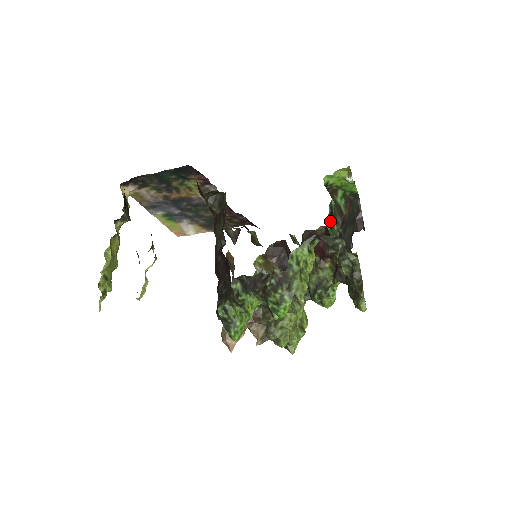
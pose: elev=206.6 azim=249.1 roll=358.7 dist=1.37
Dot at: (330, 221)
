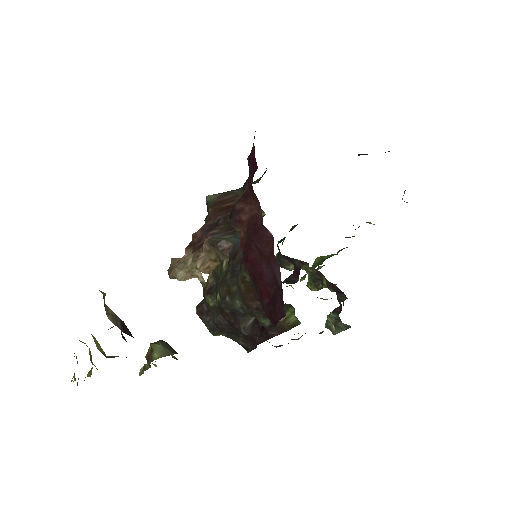
Dot at: occluded
